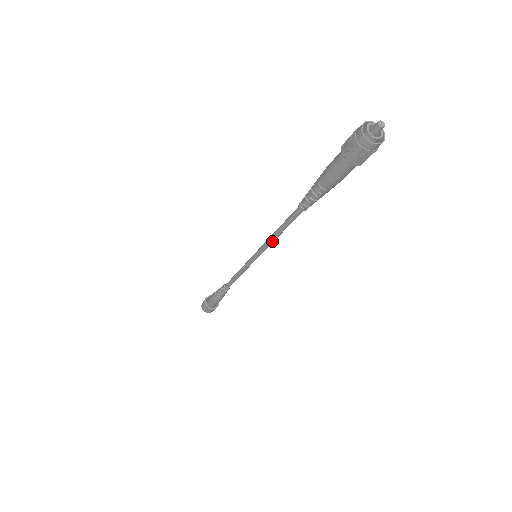
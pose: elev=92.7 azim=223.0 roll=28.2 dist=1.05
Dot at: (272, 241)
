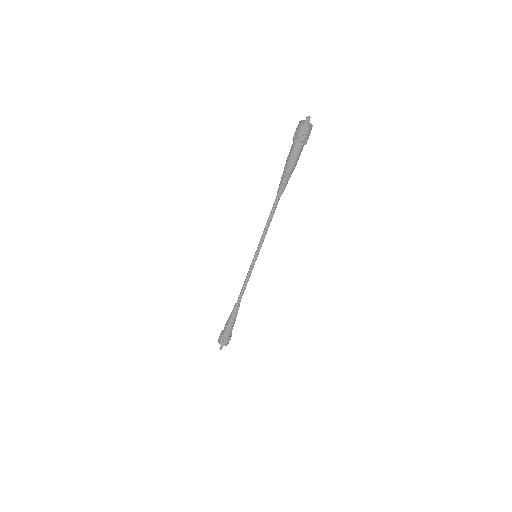
Dot at: (266, 233)
